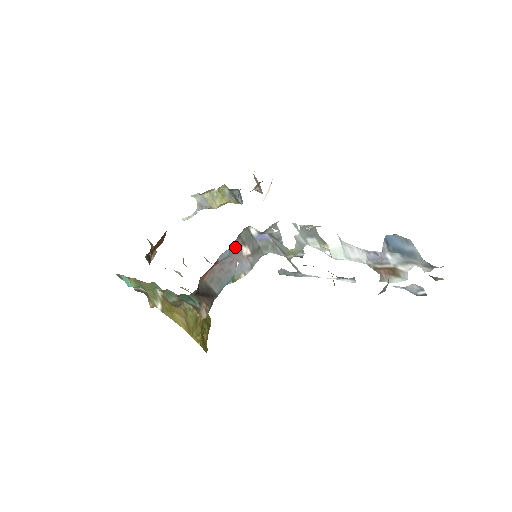
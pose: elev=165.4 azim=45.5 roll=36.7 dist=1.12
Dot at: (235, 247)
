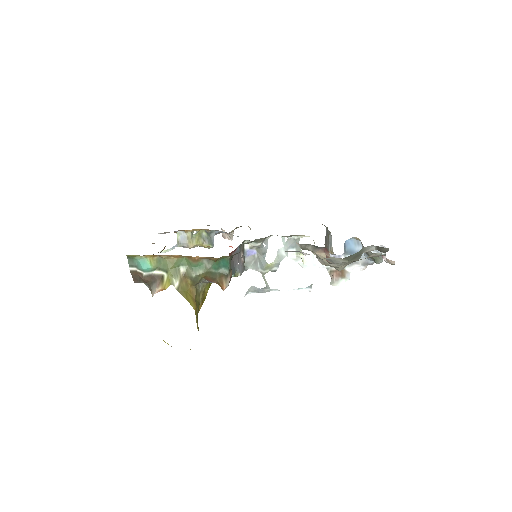
Dot at: (240, 249)
